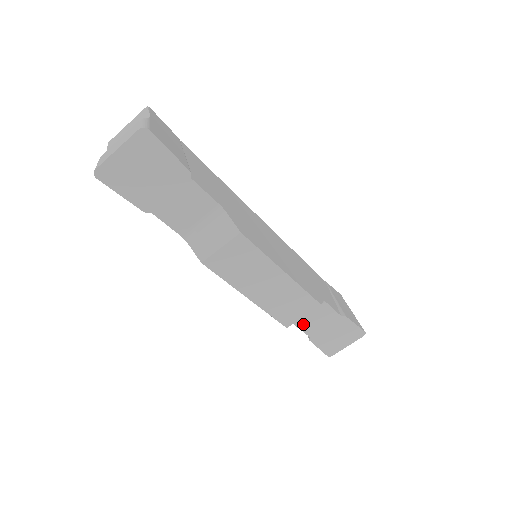
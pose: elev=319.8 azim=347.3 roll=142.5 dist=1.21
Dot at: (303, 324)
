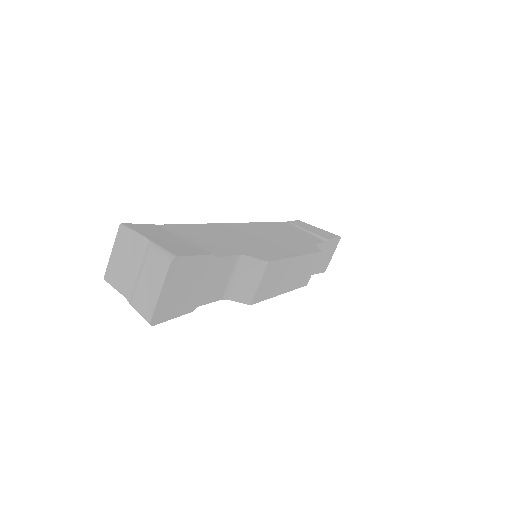
Dot at: occluded
